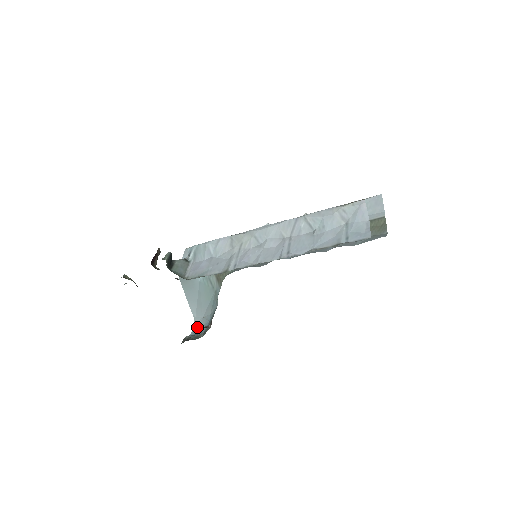
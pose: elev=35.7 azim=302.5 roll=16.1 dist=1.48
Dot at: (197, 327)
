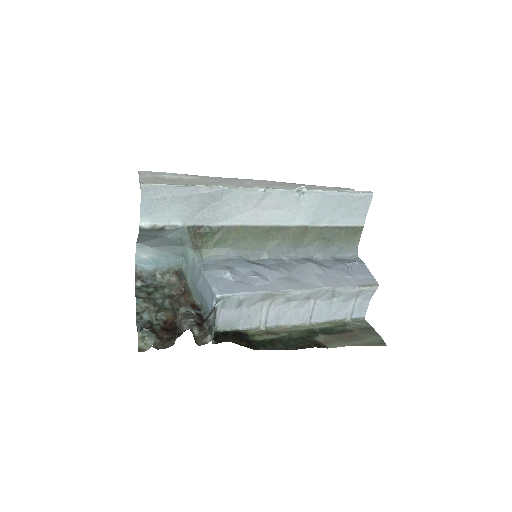
Dot at: (142, 254)
